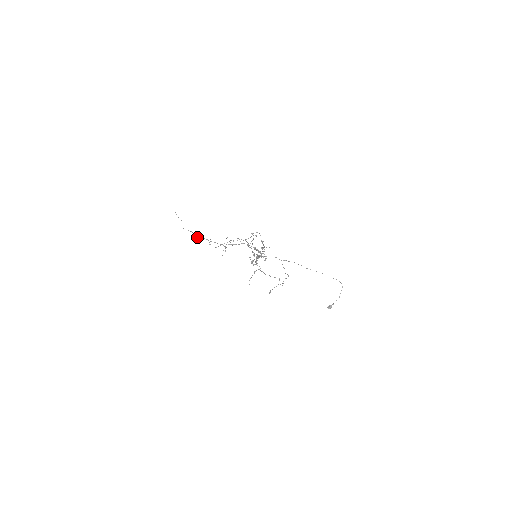
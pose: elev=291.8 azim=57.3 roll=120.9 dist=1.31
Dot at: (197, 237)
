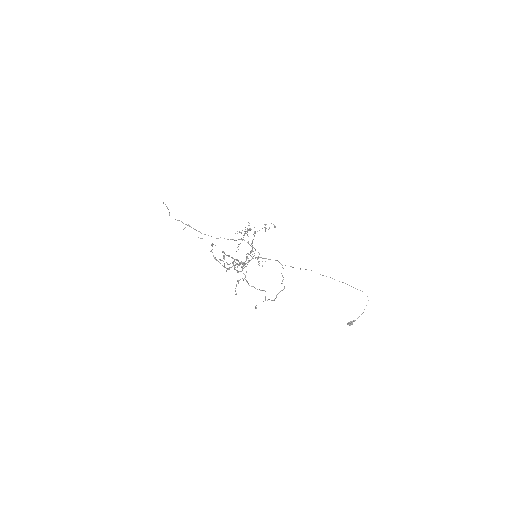
Dot at: occluded
